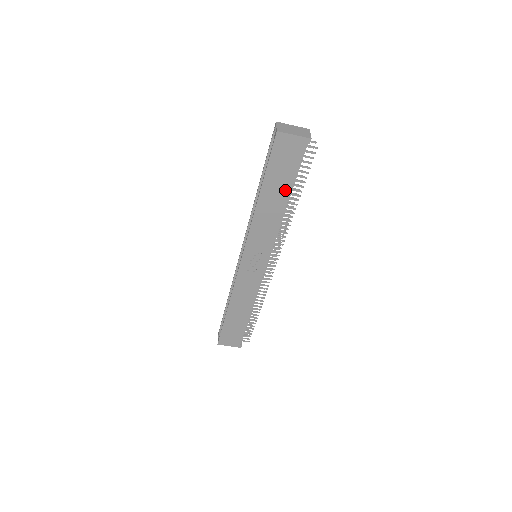
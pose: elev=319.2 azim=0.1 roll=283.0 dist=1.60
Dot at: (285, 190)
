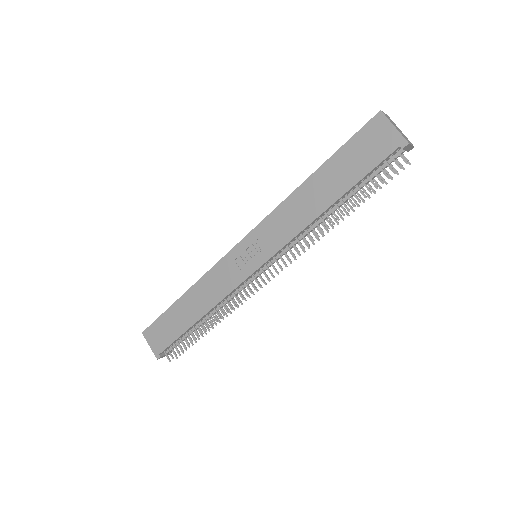
Dot at: (340, 188)
